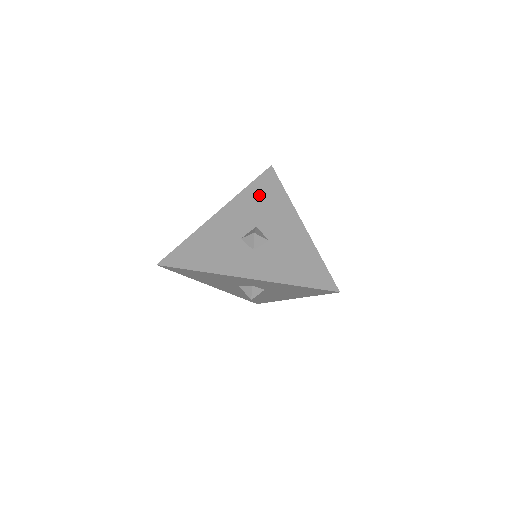
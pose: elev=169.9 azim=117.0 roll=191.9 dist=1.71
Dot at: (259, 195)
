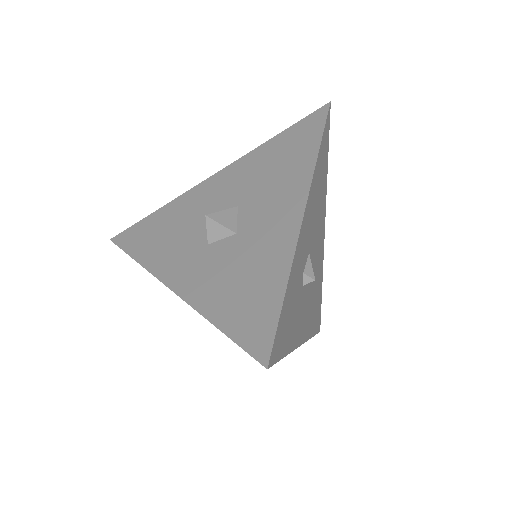
Dot at: (277, 153)
